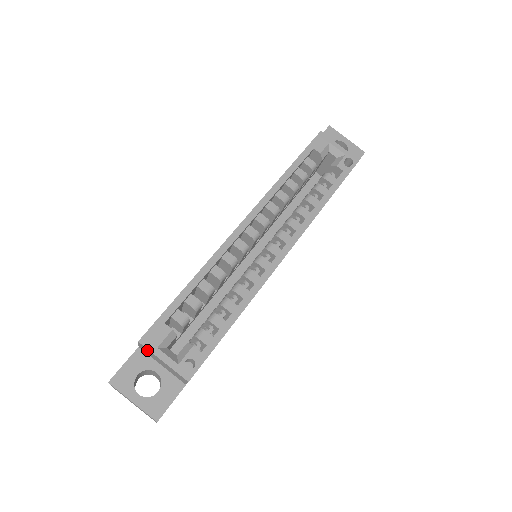
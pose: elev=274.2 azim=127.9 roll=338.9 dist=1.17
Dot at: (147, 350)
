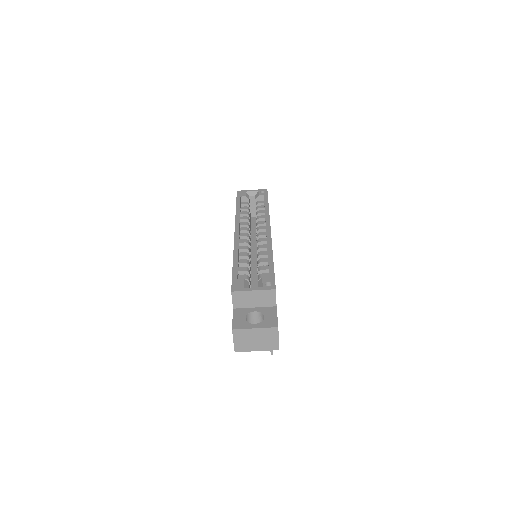
Dot at: (240, 296)
